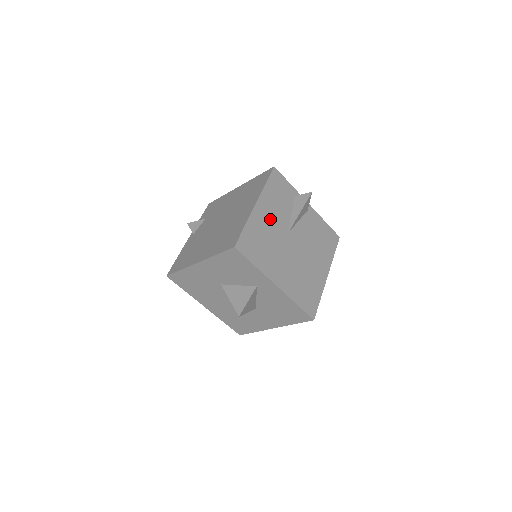
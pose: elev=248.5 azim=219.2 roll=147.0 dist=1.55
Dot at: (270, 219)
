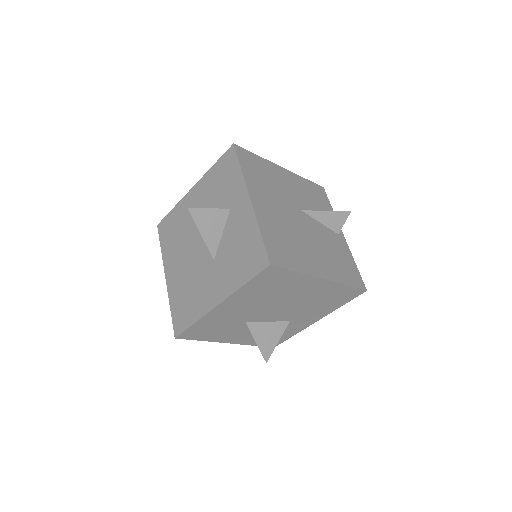
Dot at: (289, 186)
